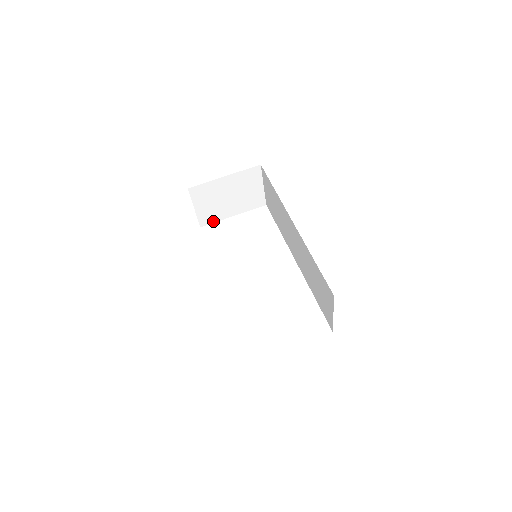
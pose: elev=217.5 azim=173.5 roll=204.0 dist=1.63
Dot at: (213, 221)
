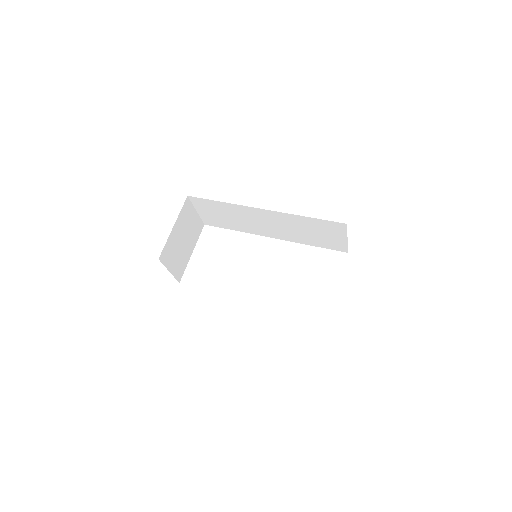
Dot at: (183, 270)
